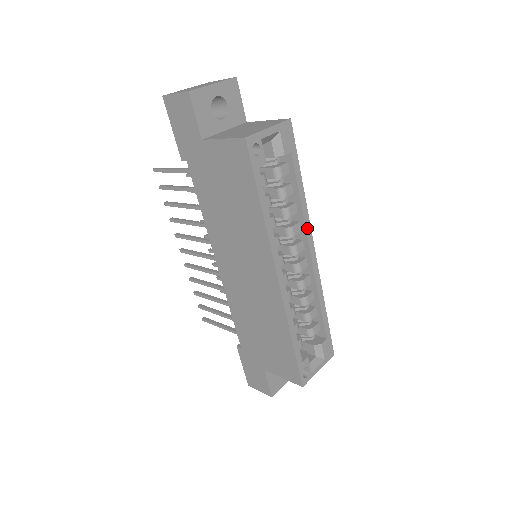
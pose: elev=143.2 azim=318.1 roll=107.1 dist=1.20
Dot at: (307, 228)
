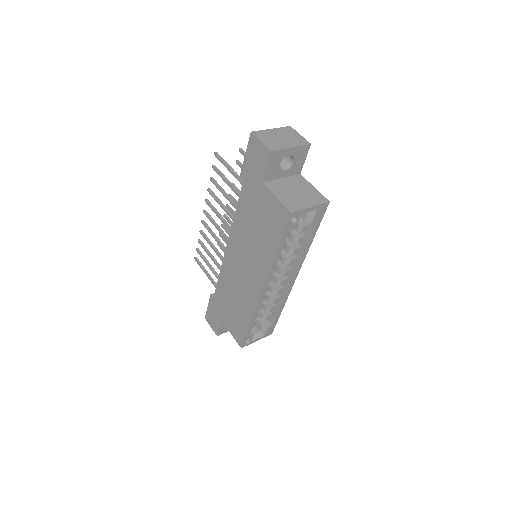
Dot at: (300, 265)
